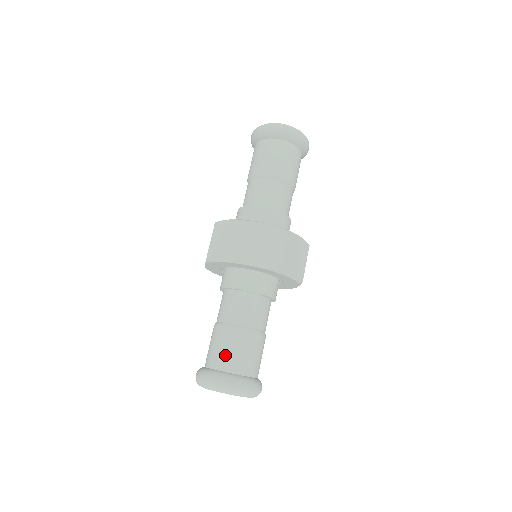
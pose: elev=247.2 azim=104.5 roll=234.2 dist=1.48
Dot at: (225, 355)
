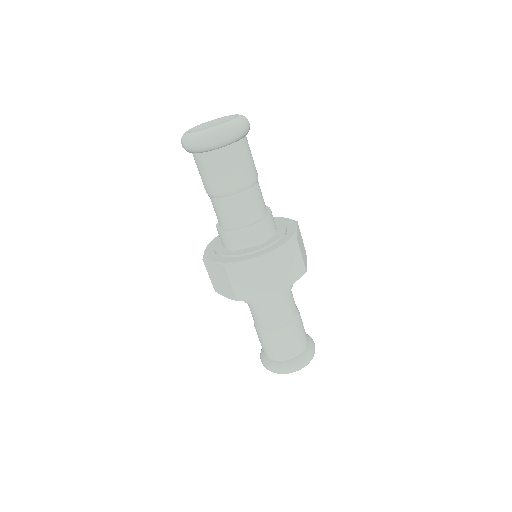
Dot at: (271, 350)
